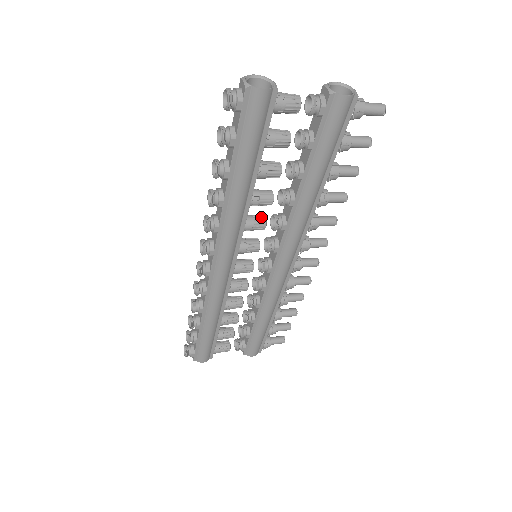
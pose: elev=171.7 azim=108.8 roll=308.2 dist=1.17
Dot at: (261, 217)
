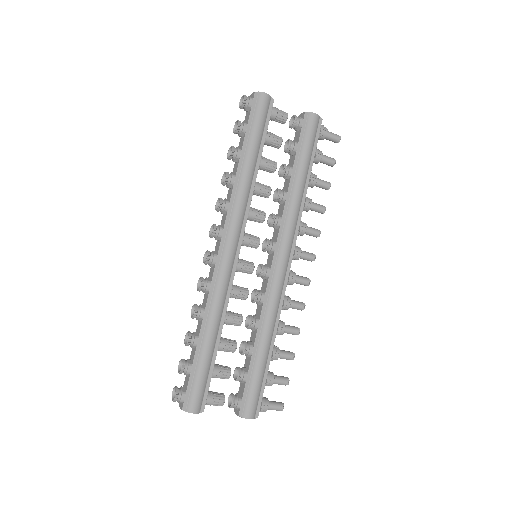
Dot at: (261, 211)
